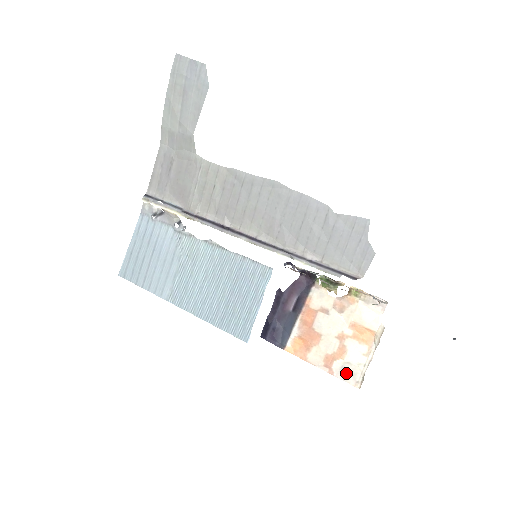
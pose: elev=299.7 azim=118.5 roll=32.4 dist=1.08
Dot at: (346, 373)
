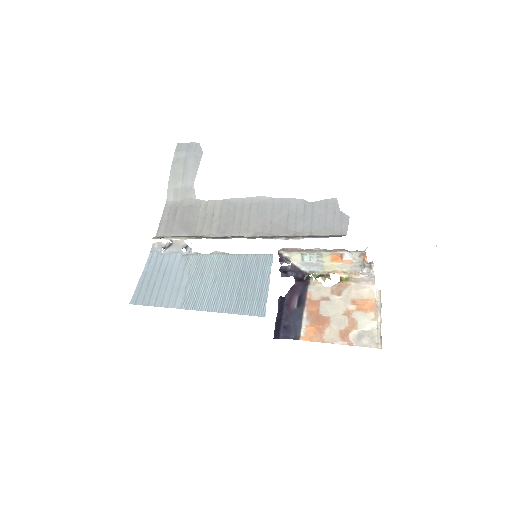
Dot at: (364, 340)
